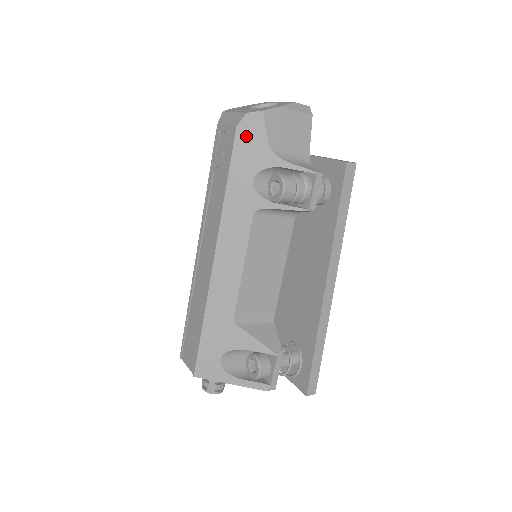
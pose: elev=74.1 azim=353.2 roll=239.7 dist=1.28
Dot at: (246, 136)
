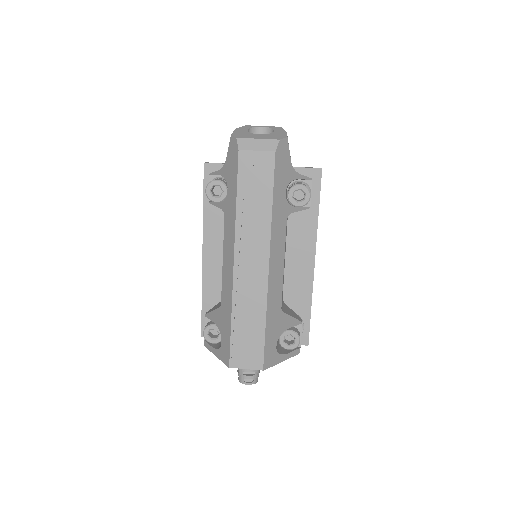
Dot at: (280, 158)
